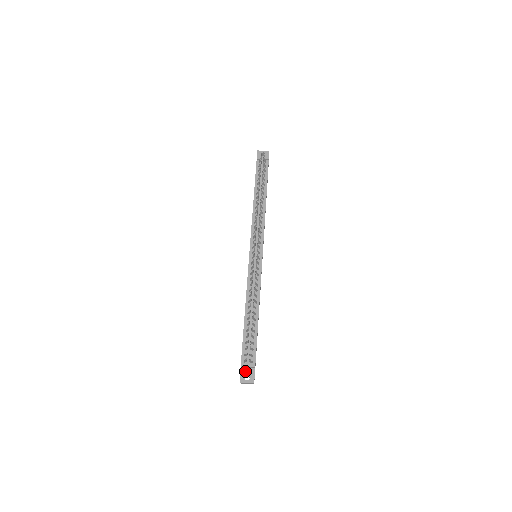
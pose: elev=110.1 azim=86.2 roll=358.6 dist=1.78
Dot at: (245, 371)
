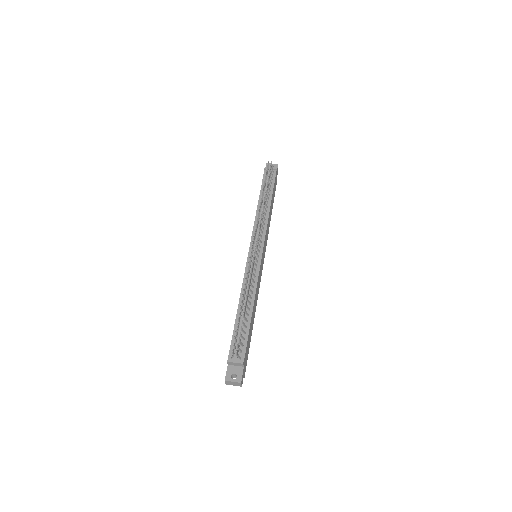
Dot at: (232, 369)
